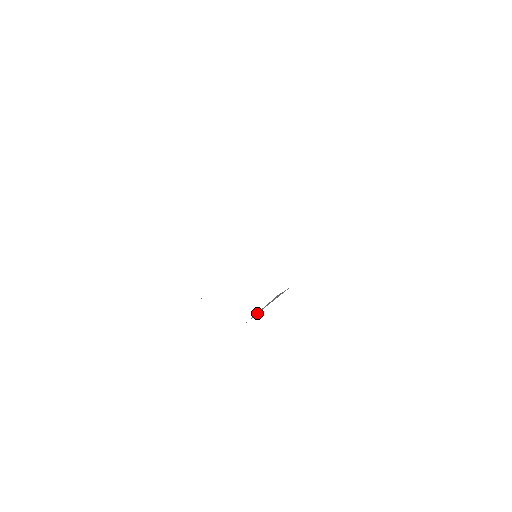
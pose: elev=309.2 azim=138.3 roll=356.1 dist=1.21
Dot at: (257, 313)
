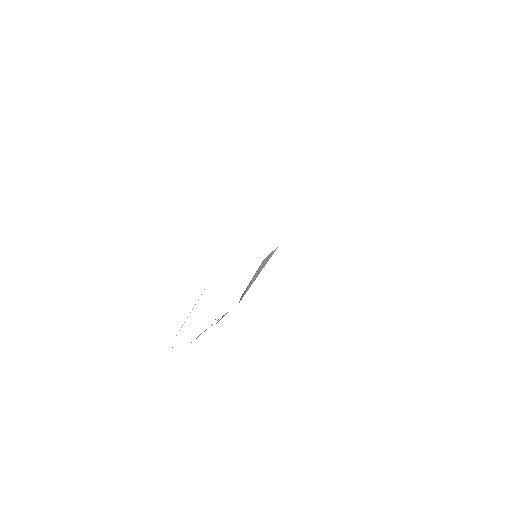
Dot at: (249, 287)
